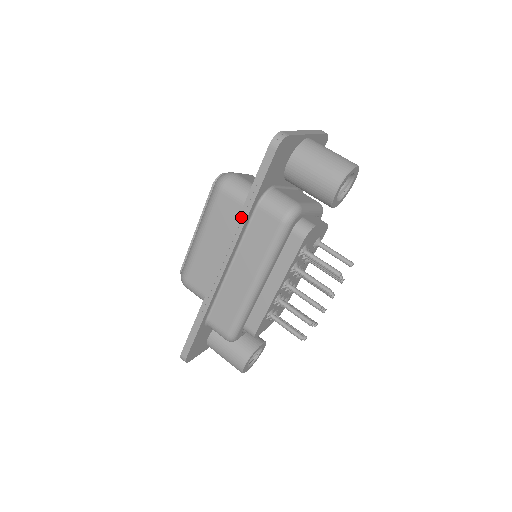
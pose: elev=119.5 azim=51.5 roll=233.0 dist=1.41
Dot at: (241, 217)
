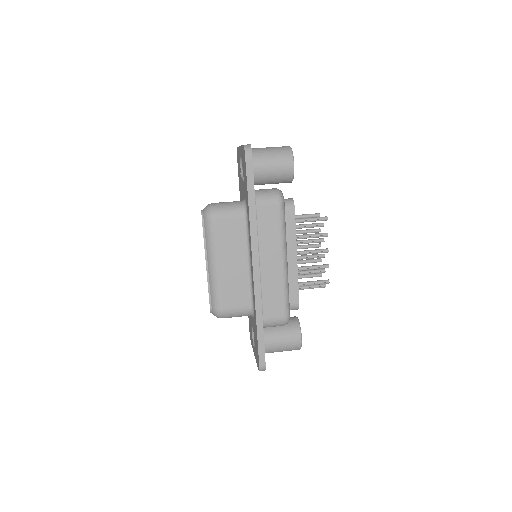
Dot at: (251, 219)
